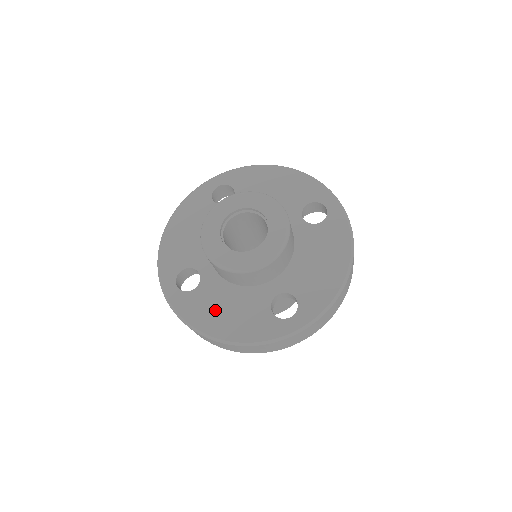
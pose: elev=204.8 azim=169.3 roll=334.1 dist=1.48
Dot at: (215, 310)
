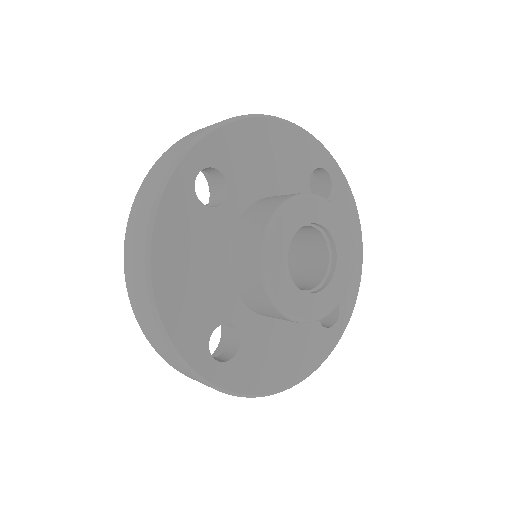
Dot at: (272, 360)
